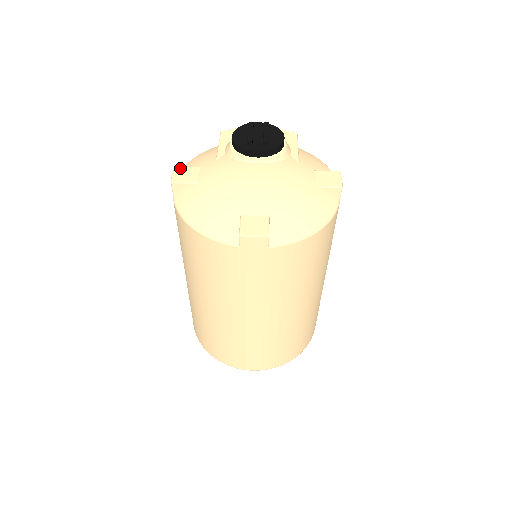
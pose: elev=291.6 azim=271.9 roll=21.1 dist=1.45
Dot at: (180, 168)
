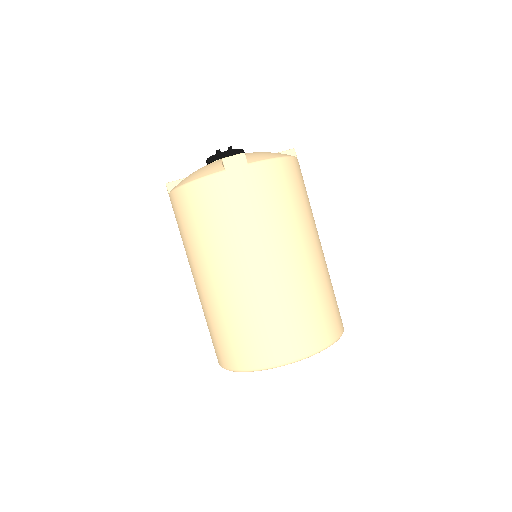
Dot at: occluded
